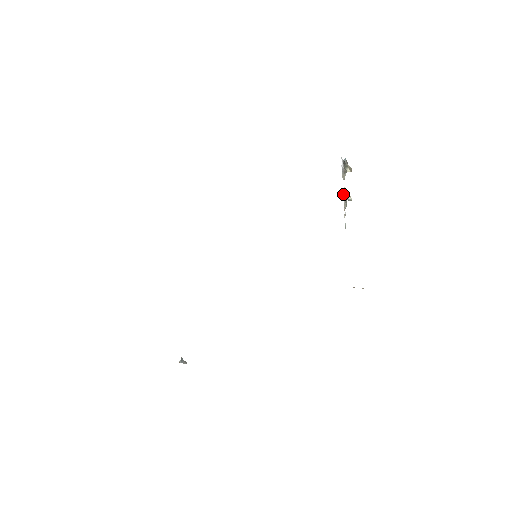
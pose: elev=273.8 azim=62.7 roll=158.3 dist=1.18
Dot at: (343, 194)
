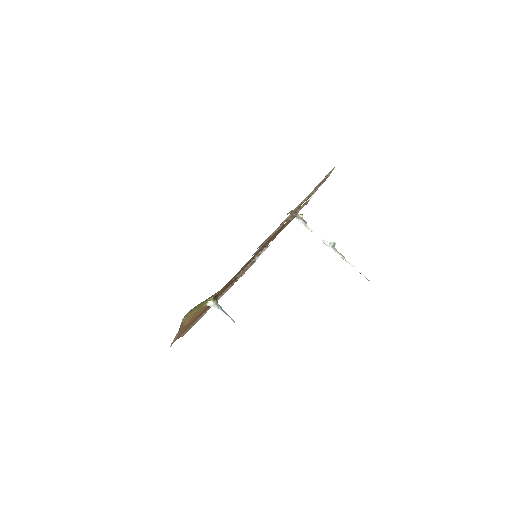
Dot at: (326, 245)
